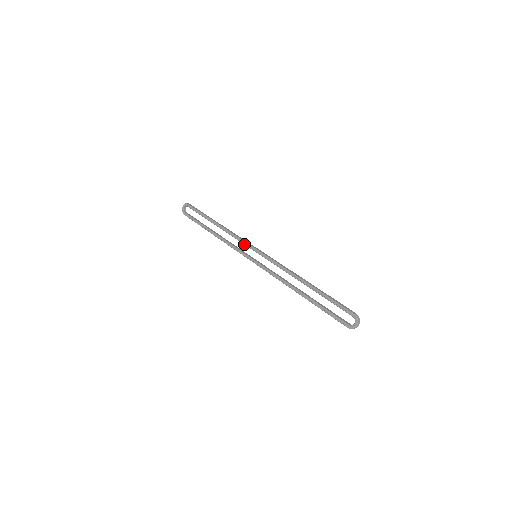
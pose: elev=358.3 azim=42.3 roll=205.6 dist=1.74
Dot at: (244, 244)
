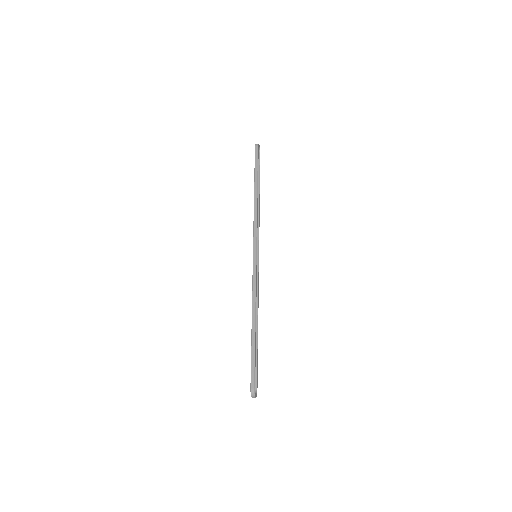
Dot at: (254, 236)
